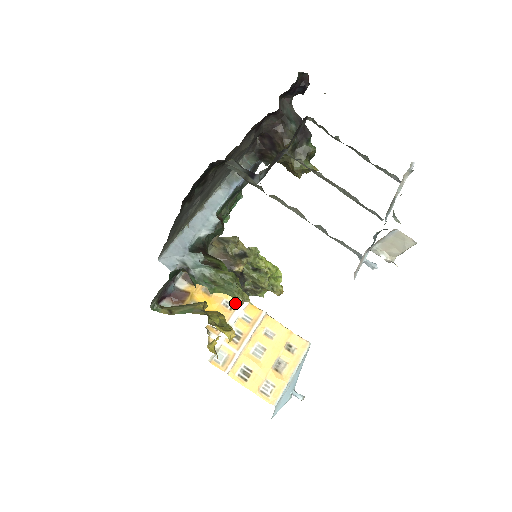
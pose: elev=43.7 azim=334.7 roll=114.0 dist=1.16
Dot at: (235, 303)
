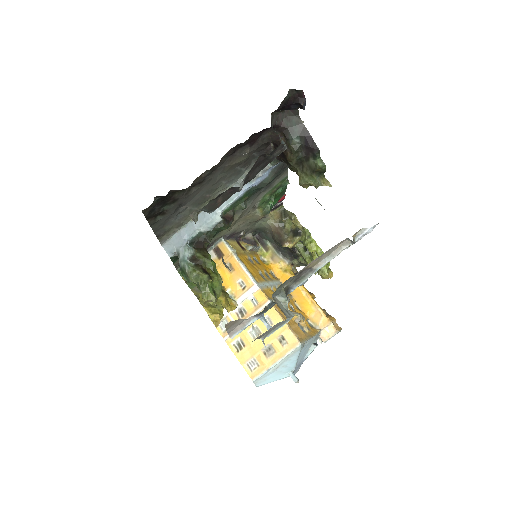
Dot at: (248, 285)
